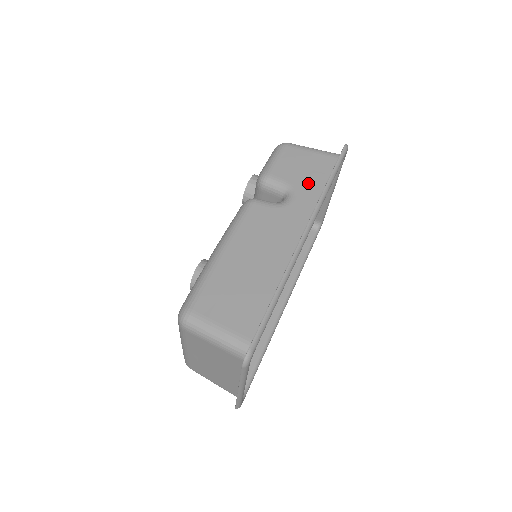
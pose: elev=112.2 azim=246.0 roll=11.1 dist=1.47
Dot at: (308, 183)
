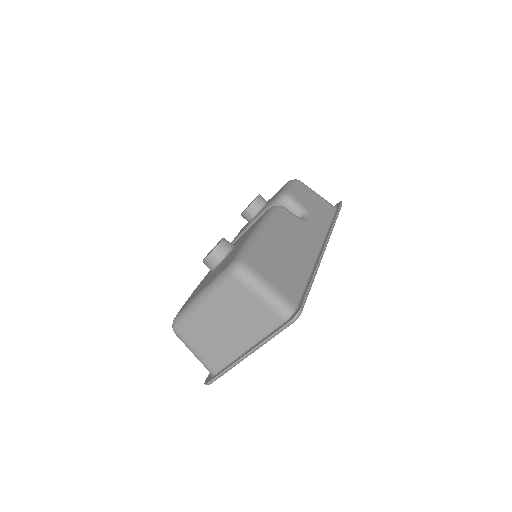
Dot at: (319, 214)
